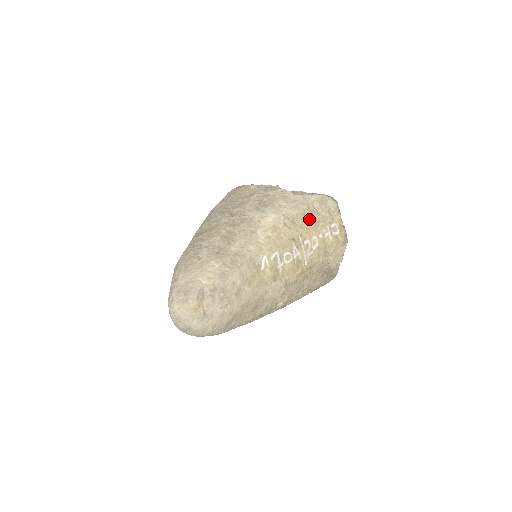
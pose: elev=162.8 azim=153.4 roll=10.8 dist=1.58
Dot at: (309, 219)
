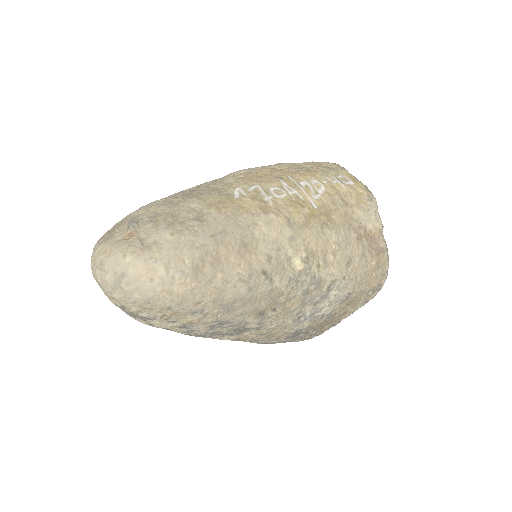
Dot at: (299, 168)
